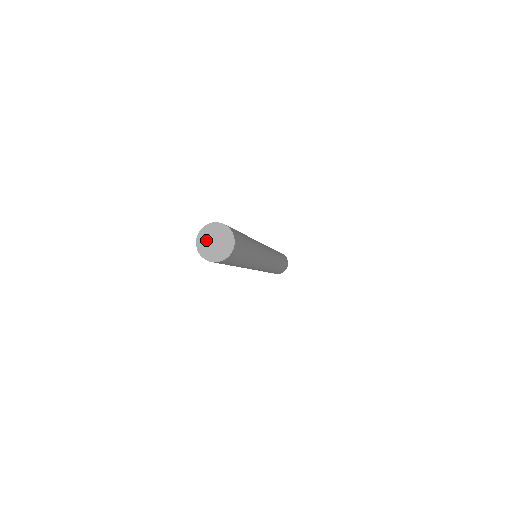
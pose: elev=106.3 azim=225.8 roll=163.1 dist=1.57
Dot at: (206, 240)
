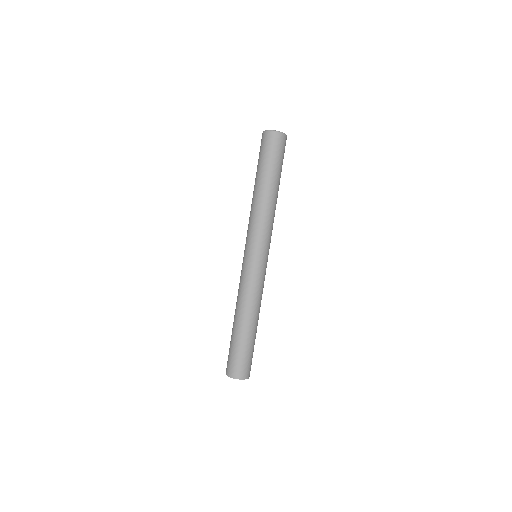
Dot at: occluded
